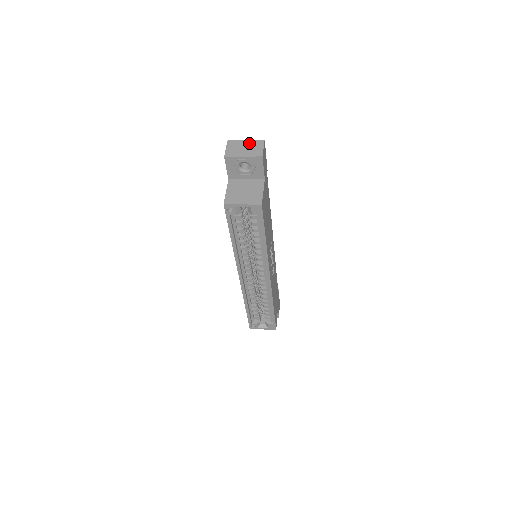
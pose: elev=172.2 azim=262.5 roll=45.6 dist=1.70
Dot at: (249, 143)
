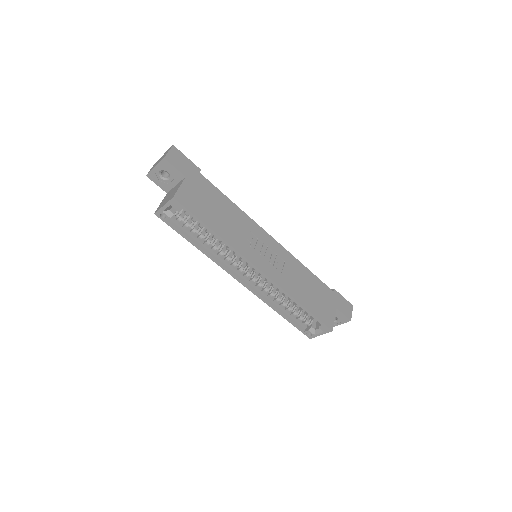
Dot at: occluded
